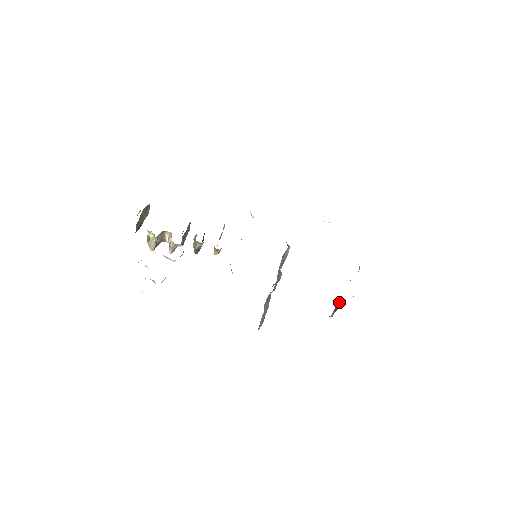
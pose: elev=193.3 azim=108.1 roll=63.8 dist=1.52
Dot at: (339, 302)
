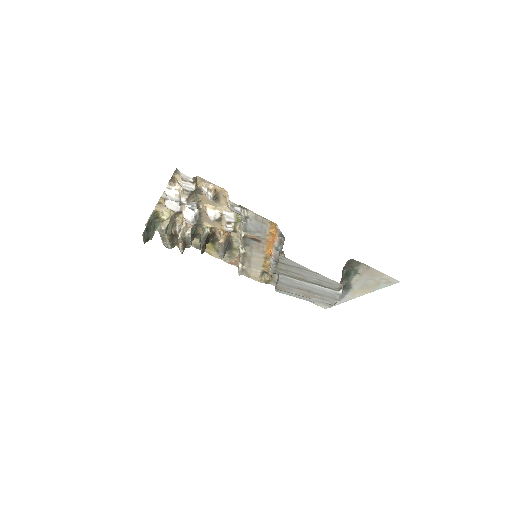
Dot at: (343, 272)
